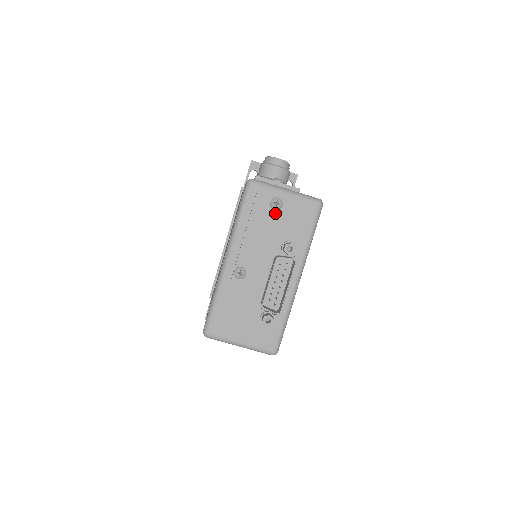
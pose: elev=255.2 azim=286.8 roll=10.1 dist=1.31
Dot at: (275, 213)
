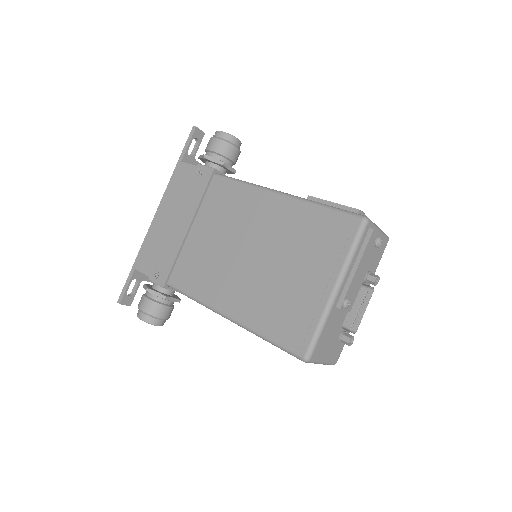
Dot at: (374, 250)
